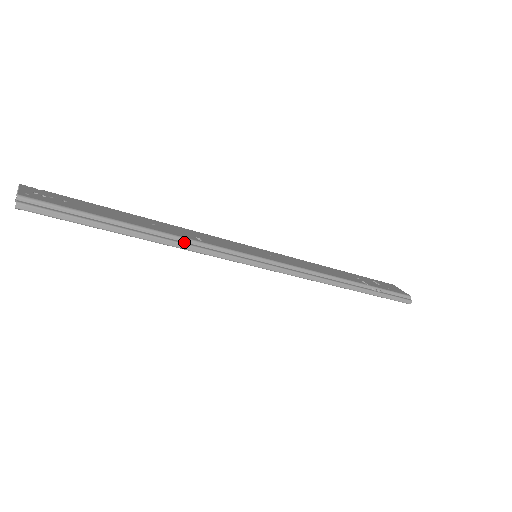
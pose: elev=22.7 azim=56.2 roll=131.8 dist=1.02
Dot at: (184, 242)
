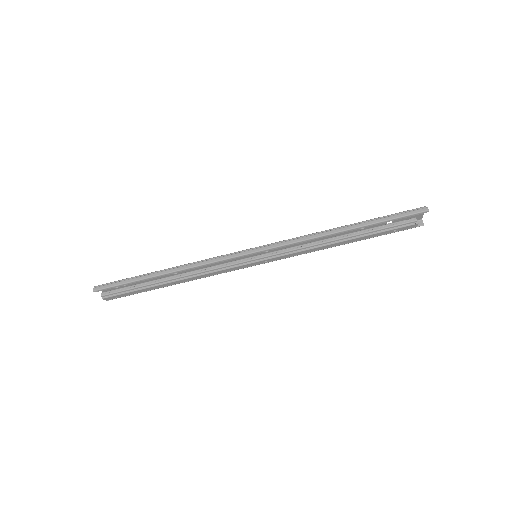
Dot at: (189, 265)
